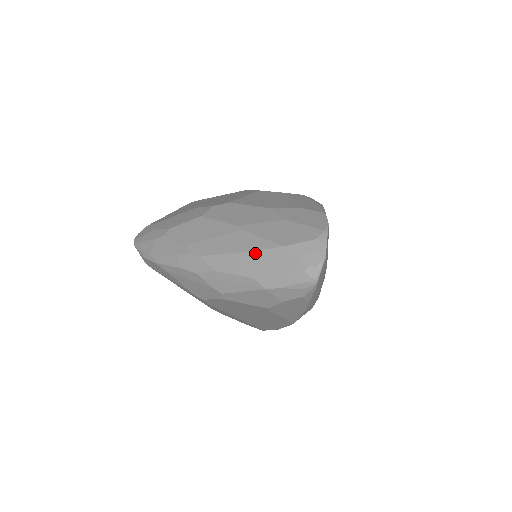
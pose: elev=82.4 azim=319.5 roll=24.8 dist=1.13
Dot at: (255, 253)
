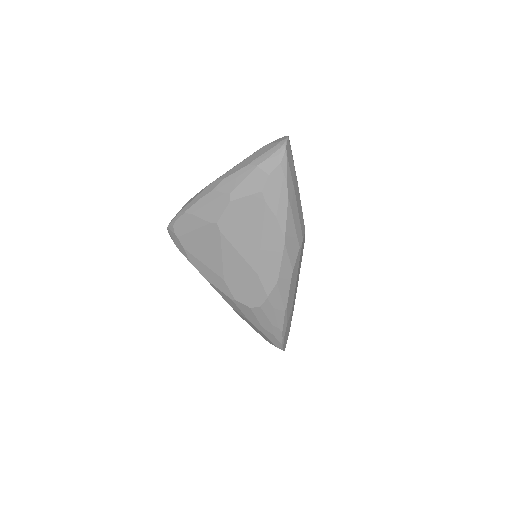
Dot at: (248, 157)
